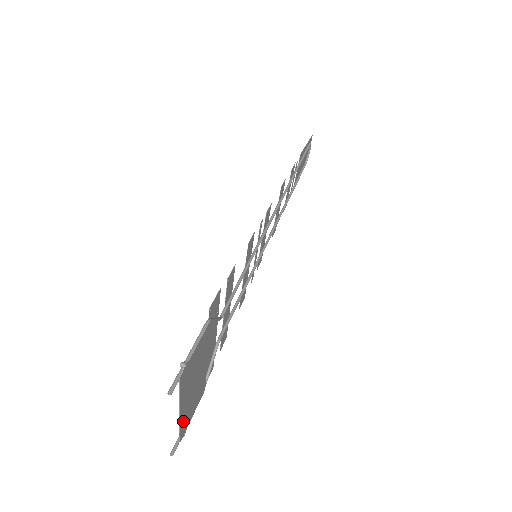
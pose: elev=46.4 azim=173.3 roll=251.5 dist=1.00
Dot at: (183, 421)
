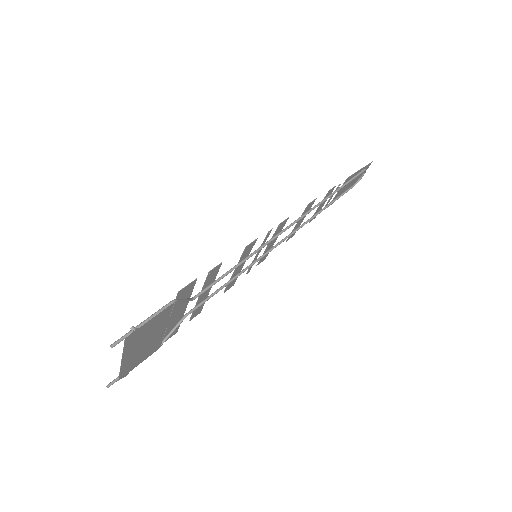
Dot at: (125, 366)
